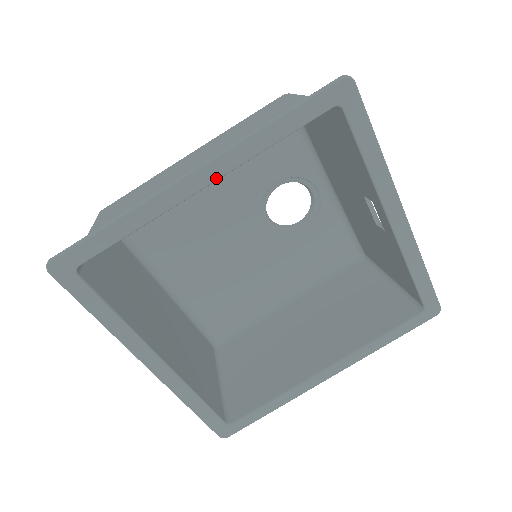
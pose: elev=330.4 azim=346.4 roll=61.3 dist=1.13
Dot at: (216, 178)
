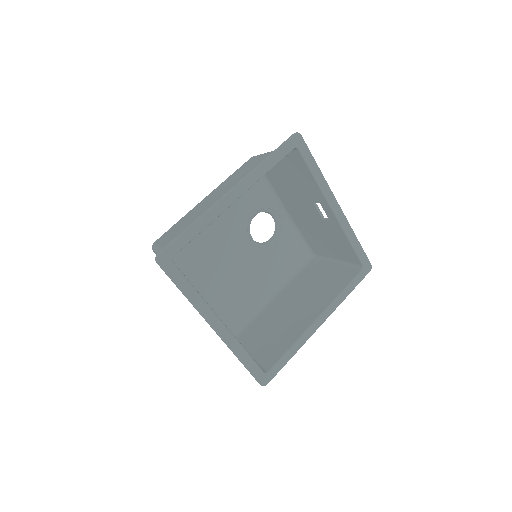
Dot at: (243, 193)
